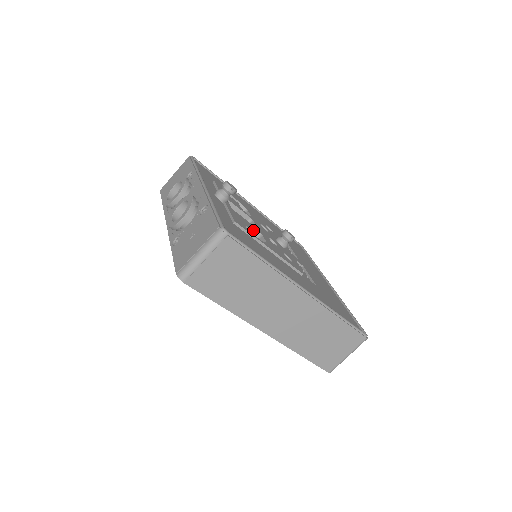
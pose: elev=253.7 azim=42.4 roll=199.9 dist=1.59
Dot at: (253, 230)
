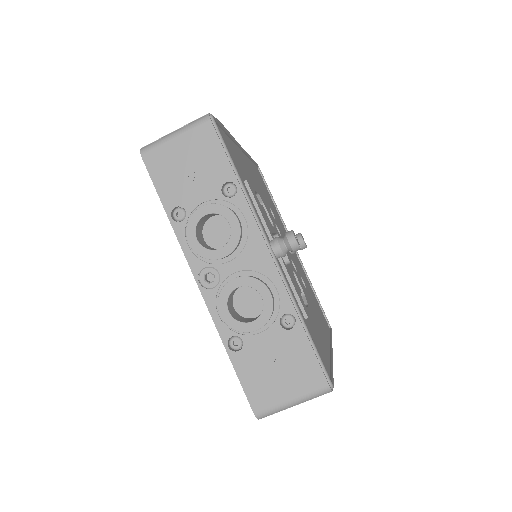
Dot at: (299, 287)
